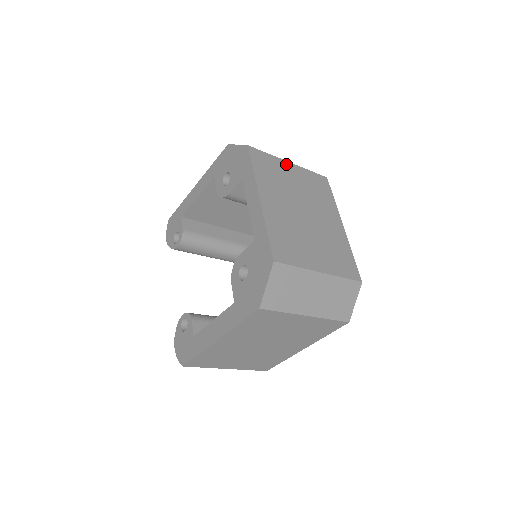
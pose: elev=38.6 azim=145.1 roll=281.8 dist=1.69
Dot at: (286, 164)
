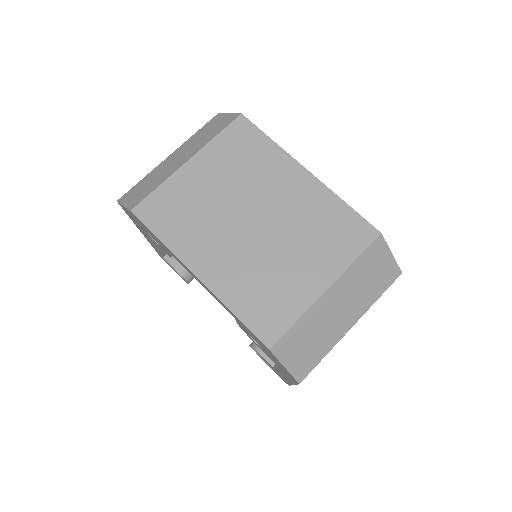
Dot at: (186, 172)
